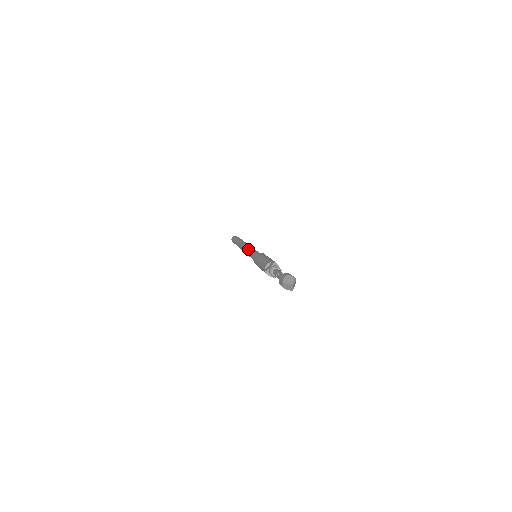
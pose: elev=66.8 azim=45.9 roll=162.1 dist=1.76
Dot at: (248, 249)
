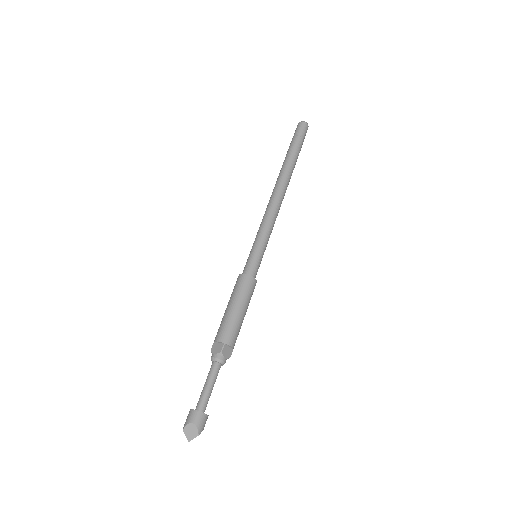
Dot at: (261, 226)
